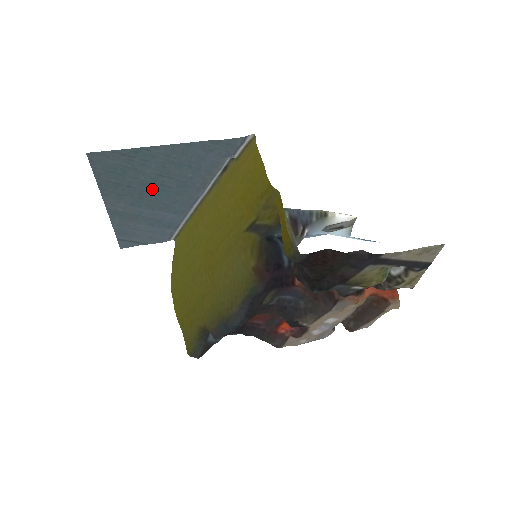
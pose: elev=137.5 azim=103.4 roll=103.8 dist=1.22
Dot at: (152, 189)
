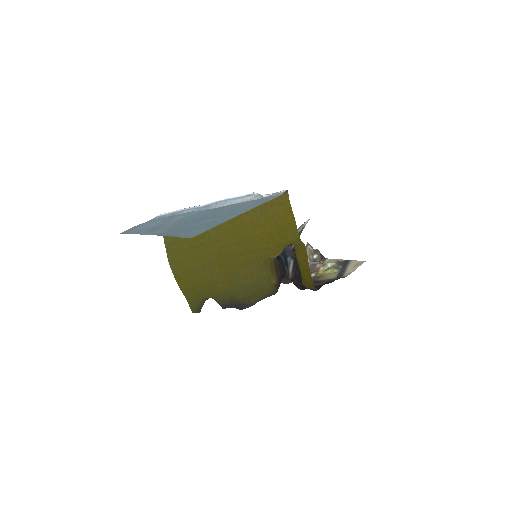
Dot at: (195, 220)
